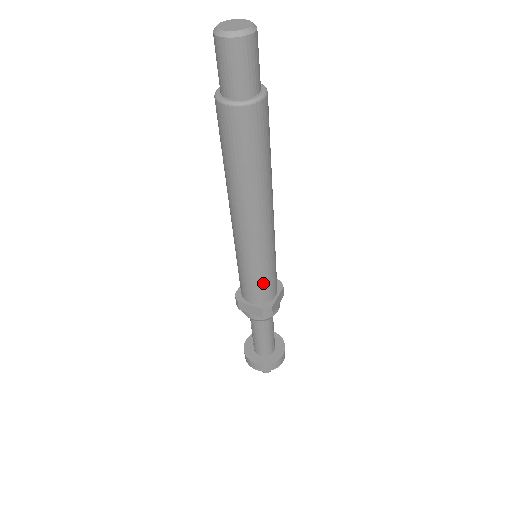
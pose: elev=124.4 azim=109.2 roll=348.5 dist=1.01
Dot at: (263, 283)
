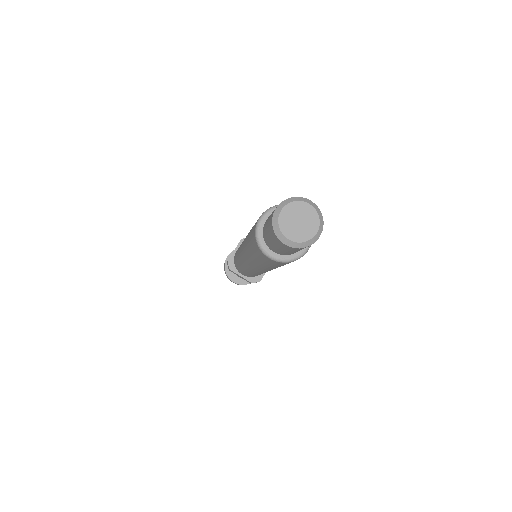
Dot at: occluded
